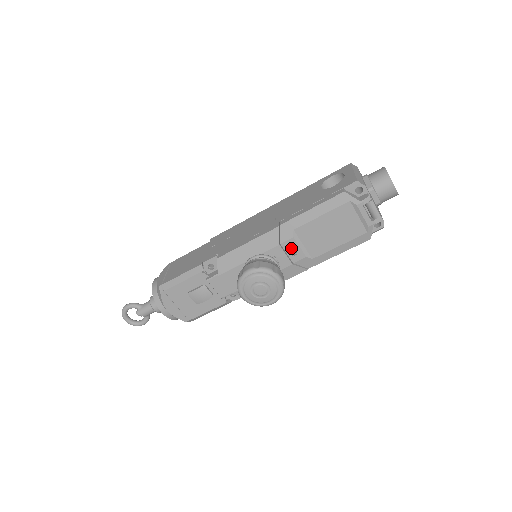
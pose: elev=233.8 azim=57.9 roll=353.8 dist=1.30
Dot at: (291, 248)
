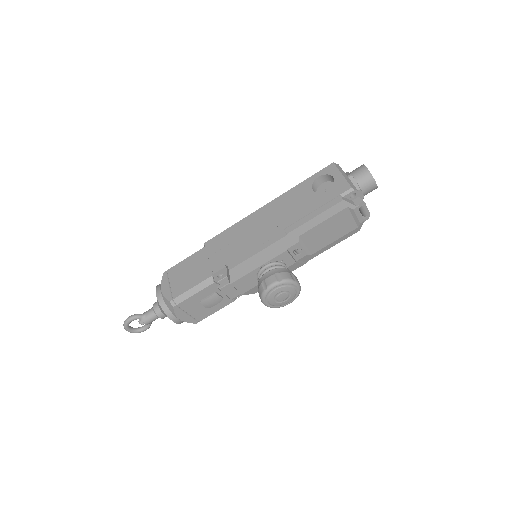
Dot at: (295, 250)
